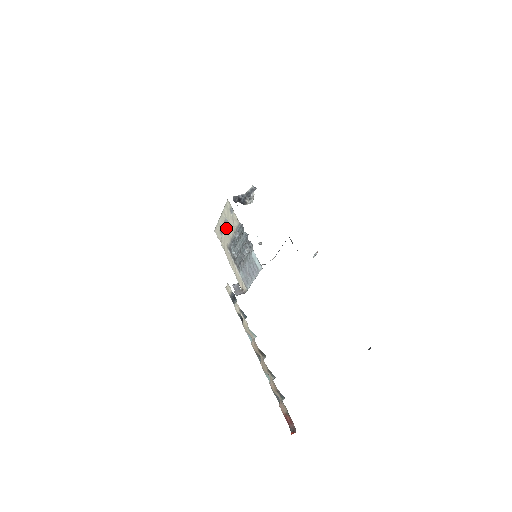
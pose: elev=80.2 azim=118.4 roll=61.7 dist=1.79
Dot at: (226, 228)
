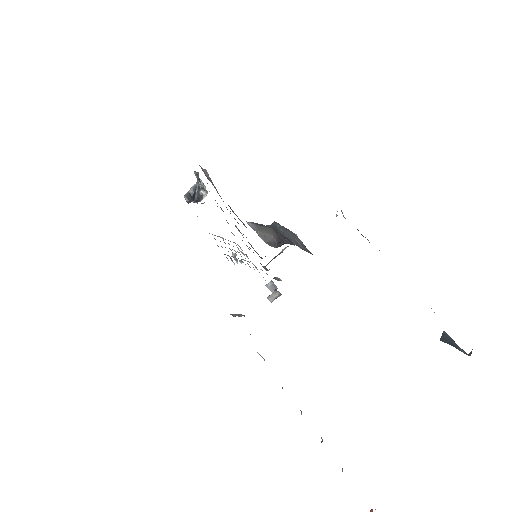
Dot at: occluded
